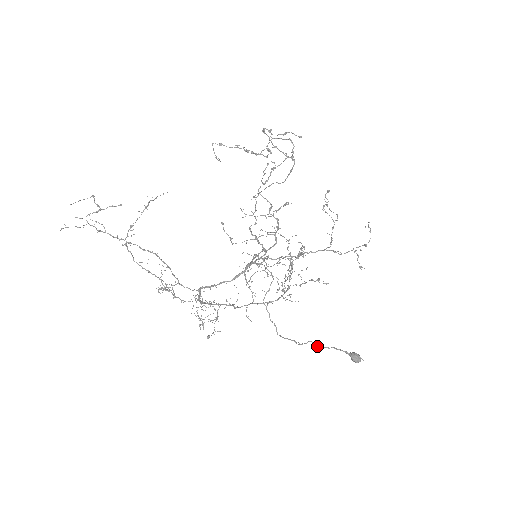
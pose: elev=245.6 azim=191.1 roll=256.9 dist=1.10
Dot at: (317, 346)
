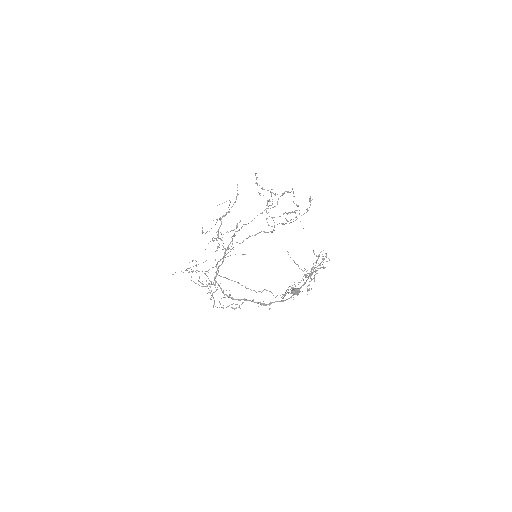
Dot at: occluded
